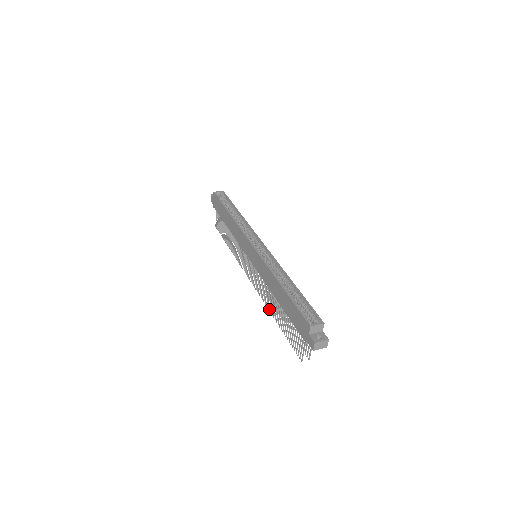
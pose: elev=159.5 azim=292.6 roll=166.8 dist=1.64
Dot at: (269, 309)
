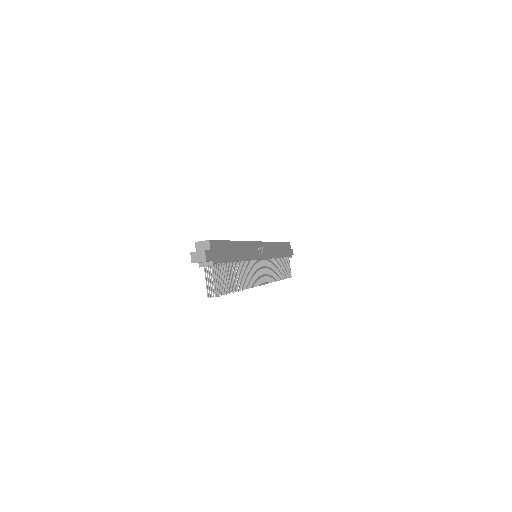
Dot at: occluded
